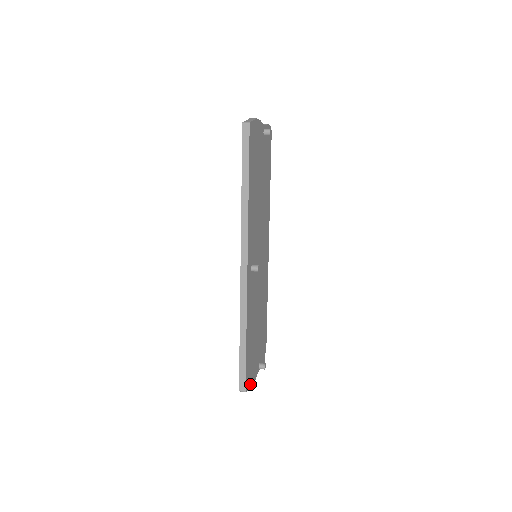
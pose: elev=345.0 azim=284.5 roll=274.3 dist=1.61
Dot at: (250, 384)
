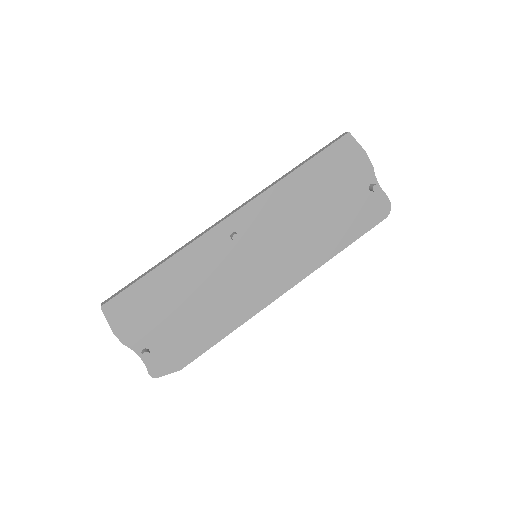
Dot at: (115, 324)
